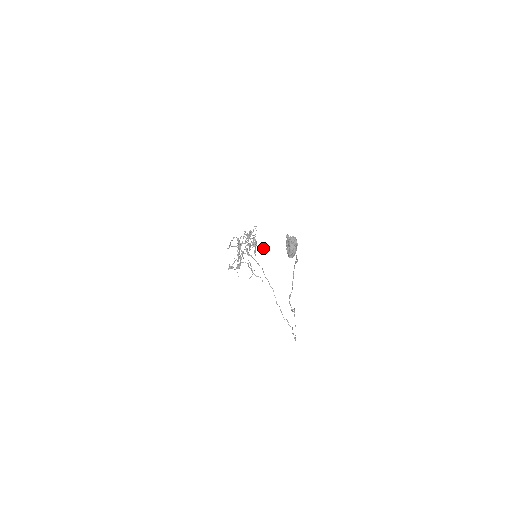
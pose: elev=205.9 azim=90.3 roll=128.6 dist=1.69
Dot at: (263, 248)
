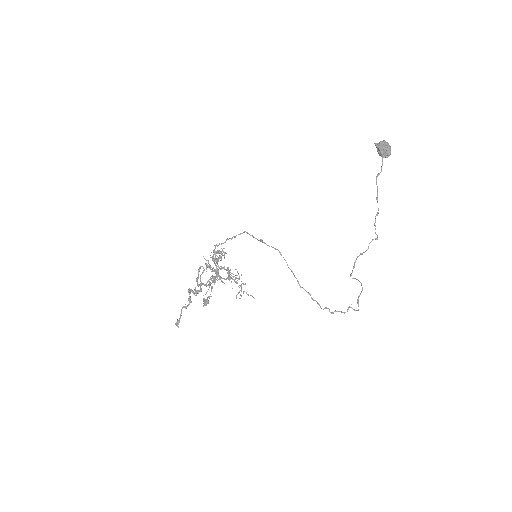
Dot at: (230, 276)
